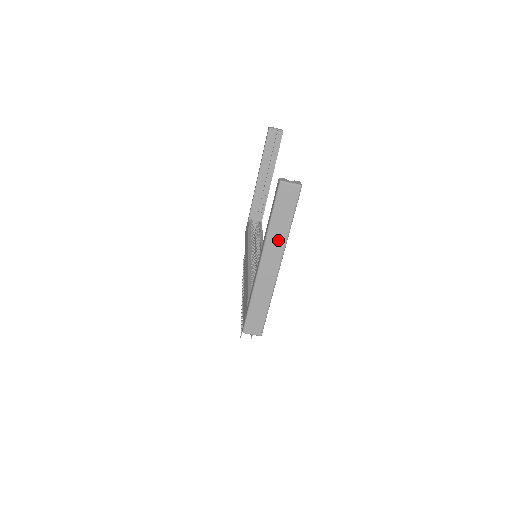
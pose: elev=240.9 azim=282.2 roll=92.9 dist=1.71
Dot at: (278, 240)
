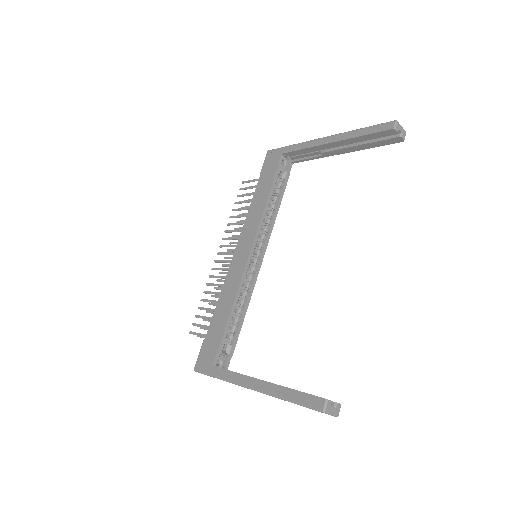
Dot at: occluded
